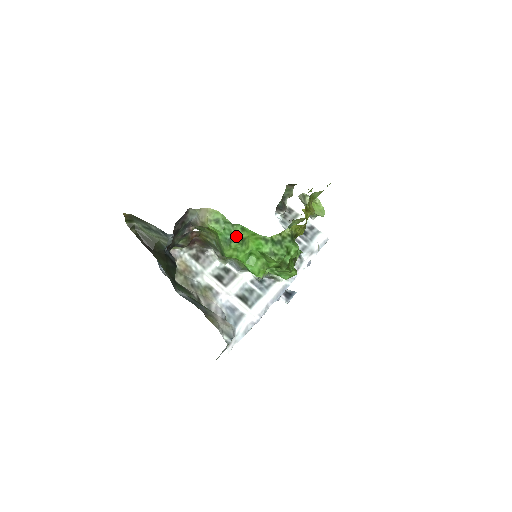
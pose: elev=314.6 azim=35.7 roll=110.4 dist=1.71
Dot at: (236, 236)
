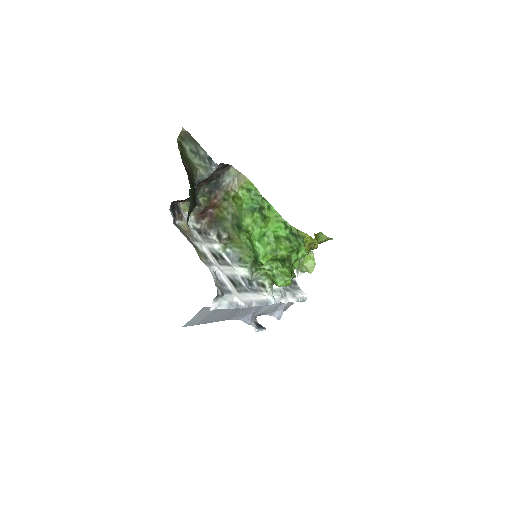
Dot at: (262, 209)
